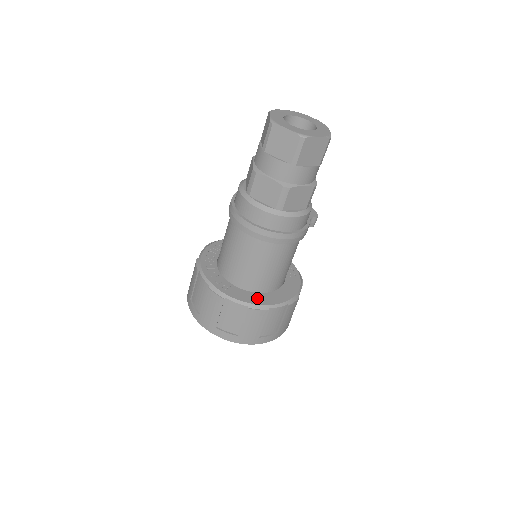
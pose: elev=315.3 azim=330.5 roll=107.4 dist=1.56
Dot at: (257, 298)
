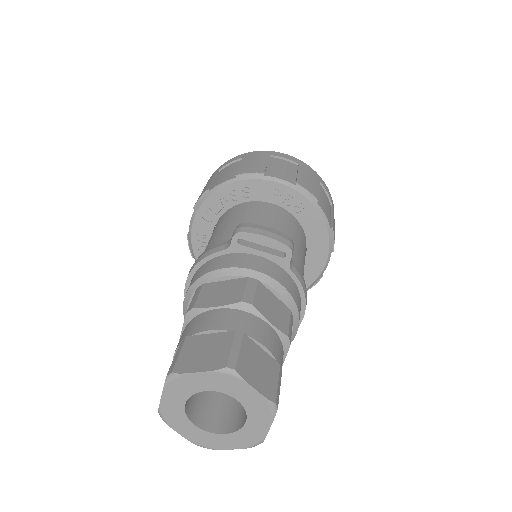
Dot at: occluded
